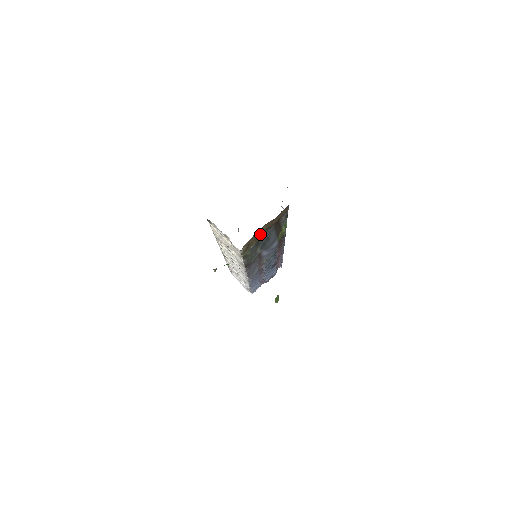
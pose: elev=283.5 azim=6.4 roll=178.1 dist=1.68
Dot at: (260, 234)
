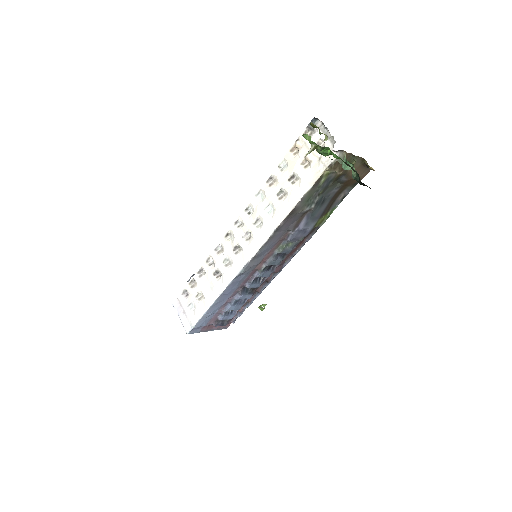
Dot at: occluded
